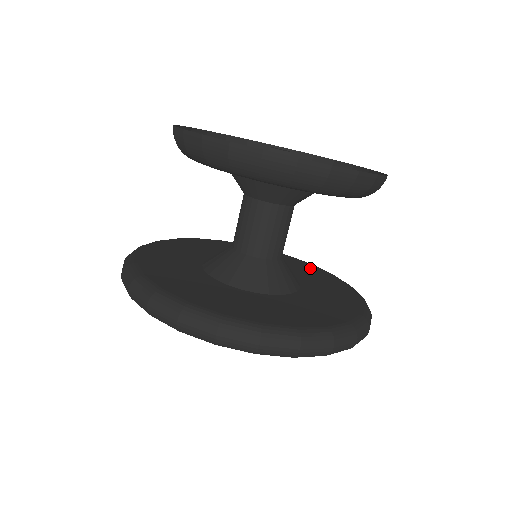
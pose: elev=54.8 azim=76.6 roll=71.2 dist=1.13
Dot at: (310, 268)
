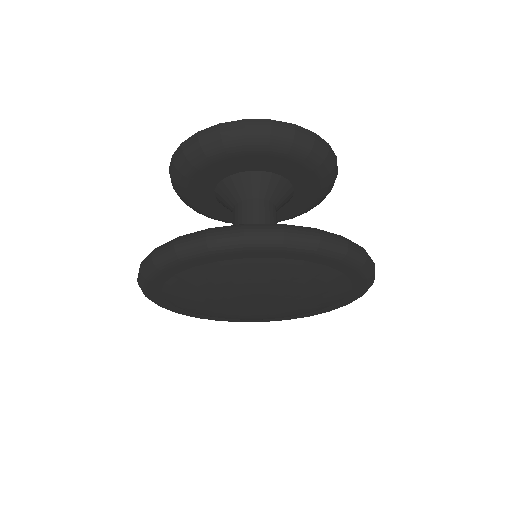
Dot at: occluded
